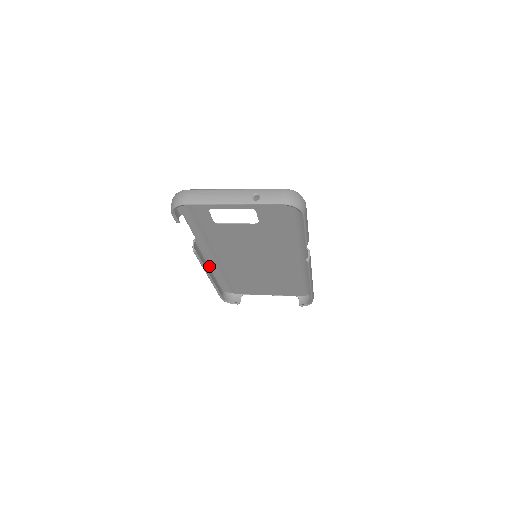
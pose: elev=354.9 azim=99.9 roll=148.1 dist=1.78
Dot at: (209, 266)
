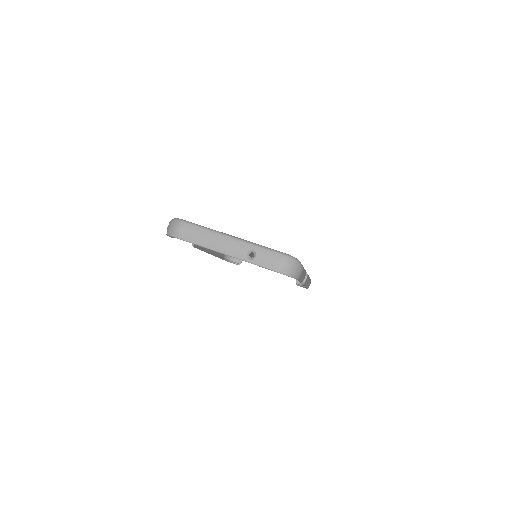
Dot at: occluded
